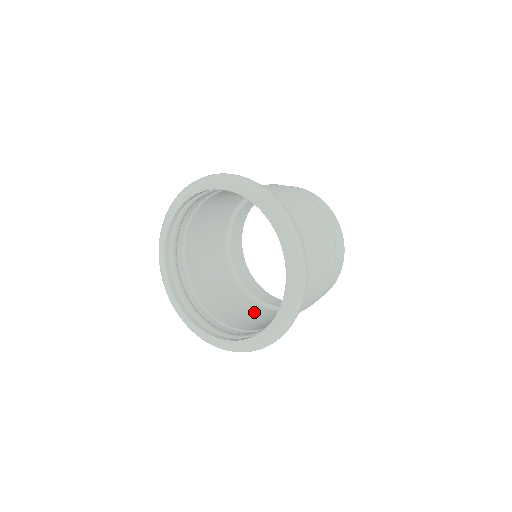
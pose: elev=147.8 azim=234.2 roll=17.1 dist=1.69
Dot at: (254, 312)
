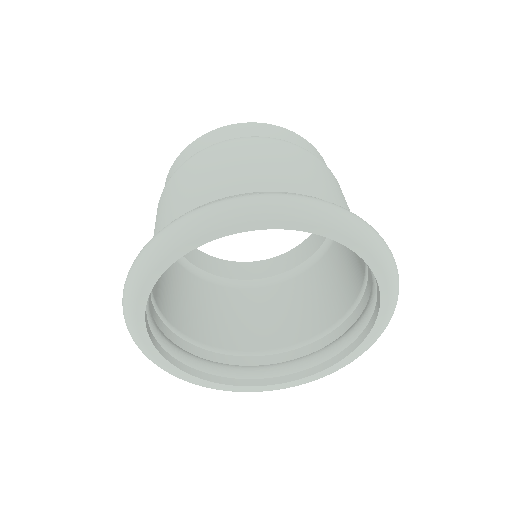
Dot at: (261, 304)
